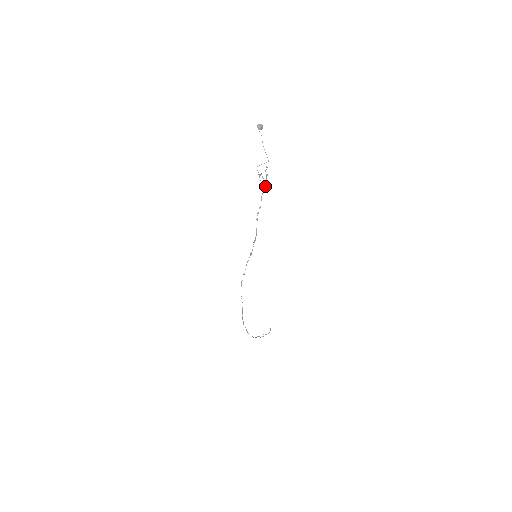
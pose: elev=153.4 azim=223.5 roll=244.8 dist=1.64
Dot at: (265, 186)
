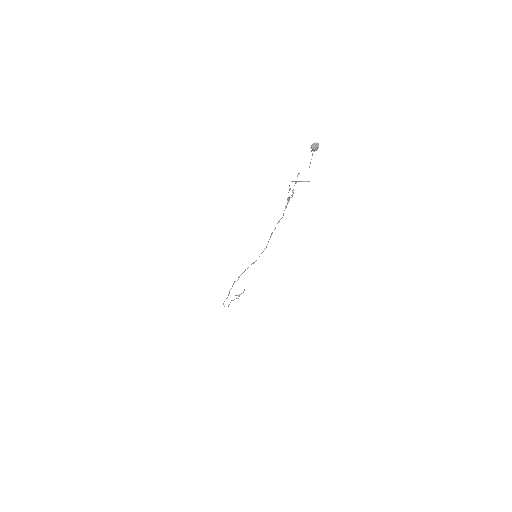
Dot at: occluded
